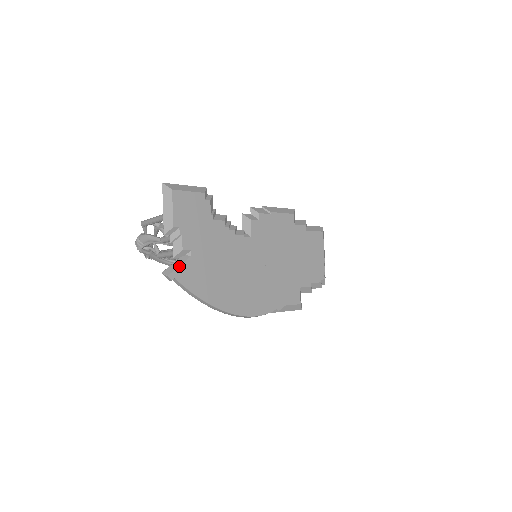
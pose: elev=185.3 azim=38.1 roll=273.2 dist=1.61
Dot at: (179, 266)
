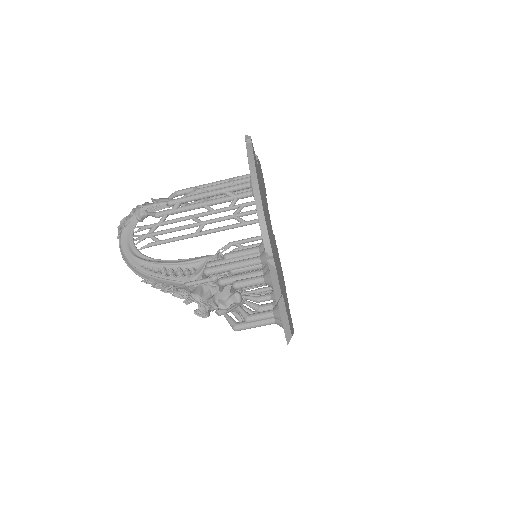
Dot at: occluded
